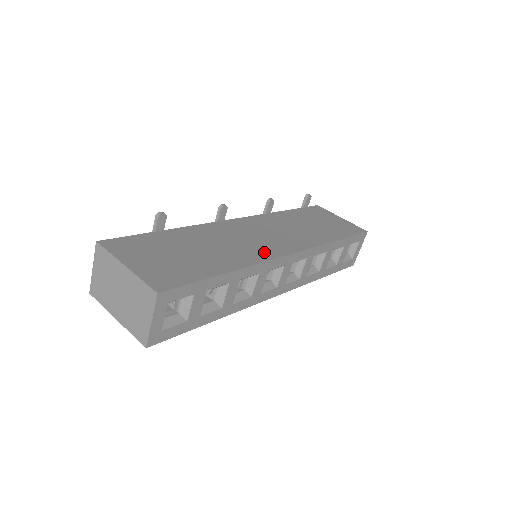
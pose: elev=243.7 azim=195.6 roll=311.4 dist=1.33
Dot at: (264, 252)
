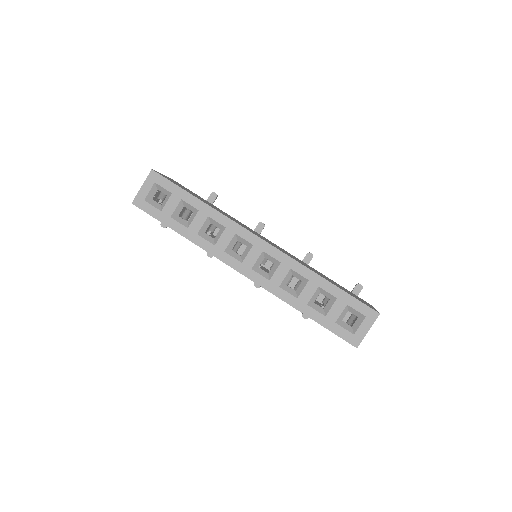
Dot at: (244, 227)
